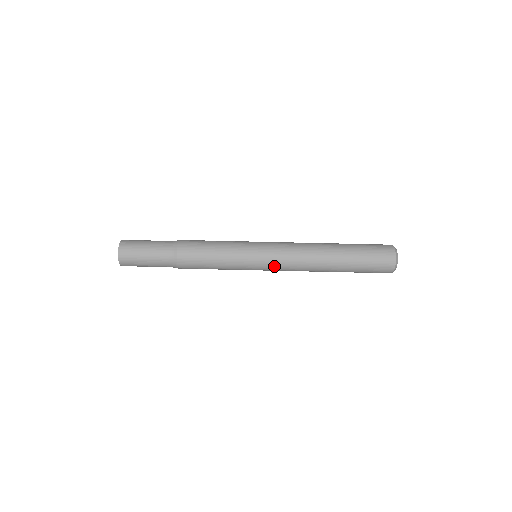
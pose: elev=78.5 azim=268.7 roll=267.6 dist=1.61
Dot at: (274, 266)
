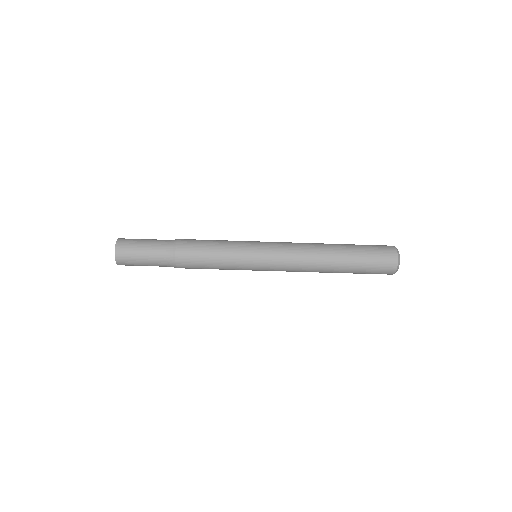
Dot at: (274, 269)
